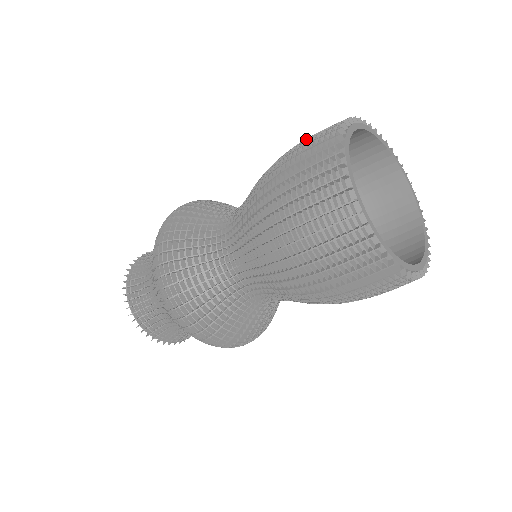
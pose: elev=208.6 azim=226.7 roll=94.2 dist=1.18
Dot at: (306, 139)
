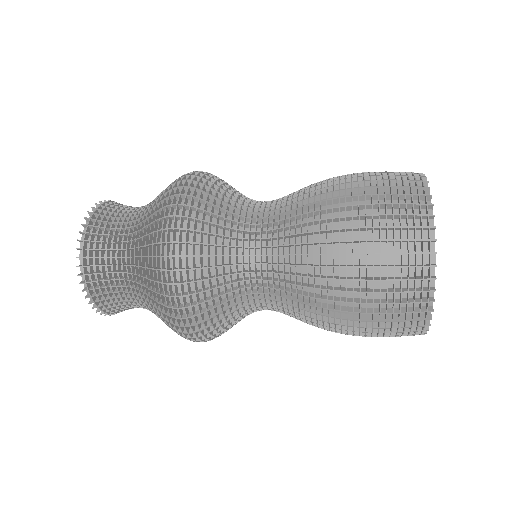
Dot at: (382, 228)
